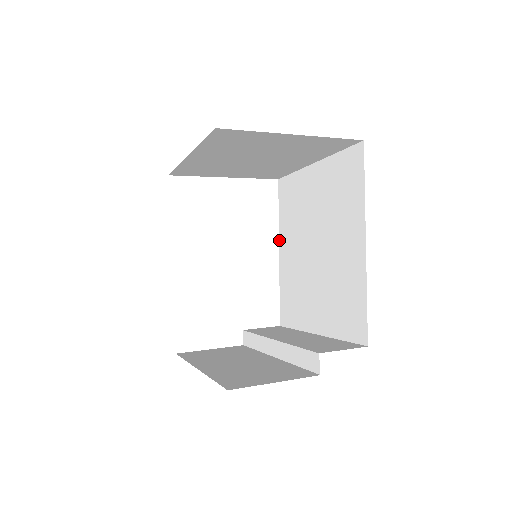
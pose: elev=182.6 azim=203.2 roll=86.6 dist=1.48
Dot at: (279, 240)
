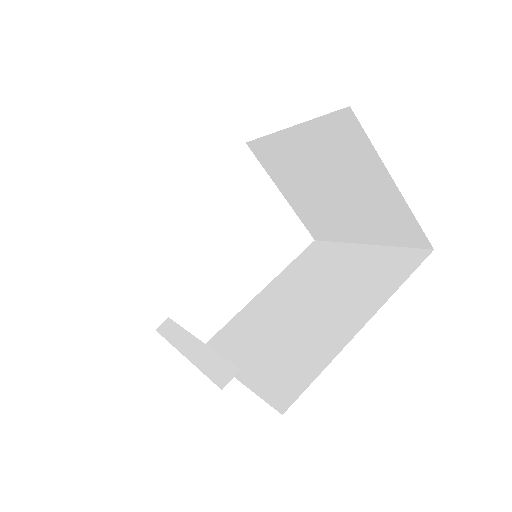
Dot at: (270, 283)
